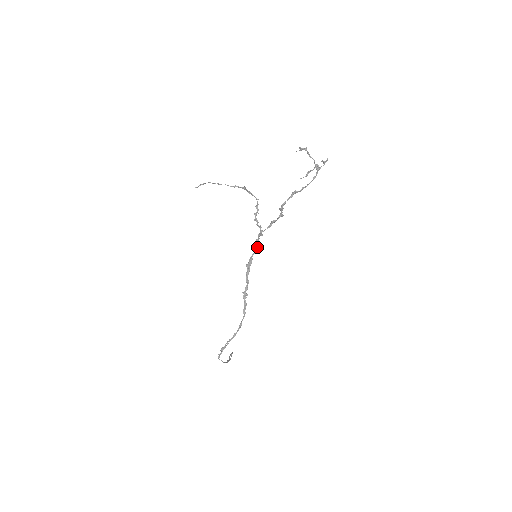
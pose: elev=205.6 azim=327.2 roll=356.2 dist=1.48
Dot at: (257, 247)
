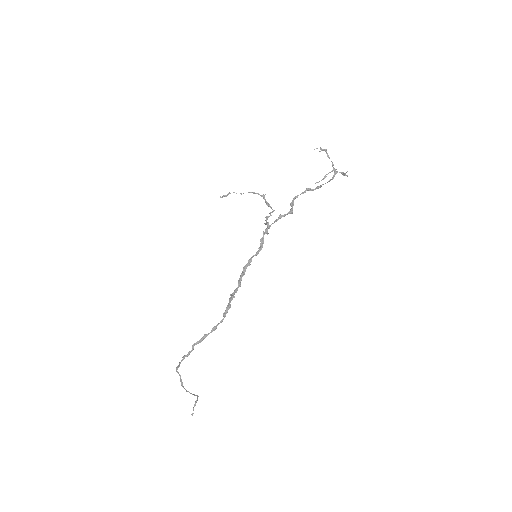
Dot at: (260, 249)
